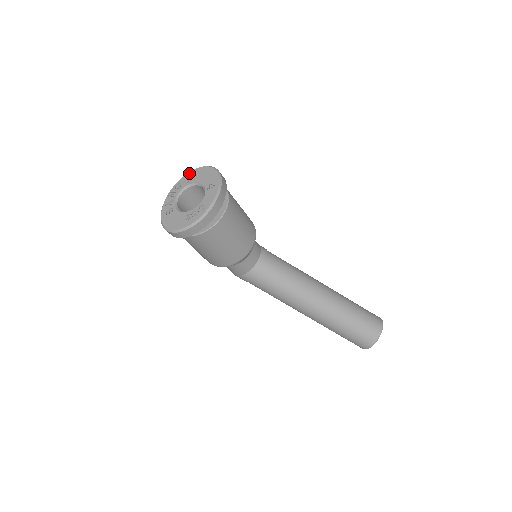
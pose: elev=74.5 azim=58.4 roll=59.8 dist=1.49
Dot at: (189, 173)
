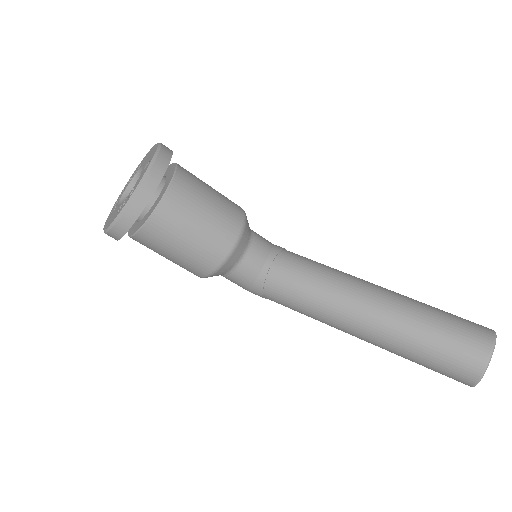
Dot at: (141, 161)
